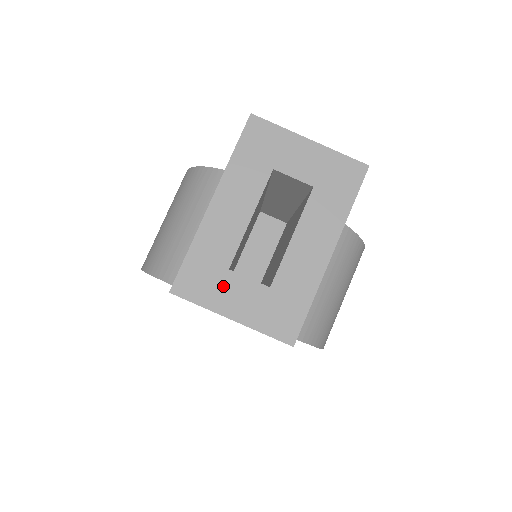
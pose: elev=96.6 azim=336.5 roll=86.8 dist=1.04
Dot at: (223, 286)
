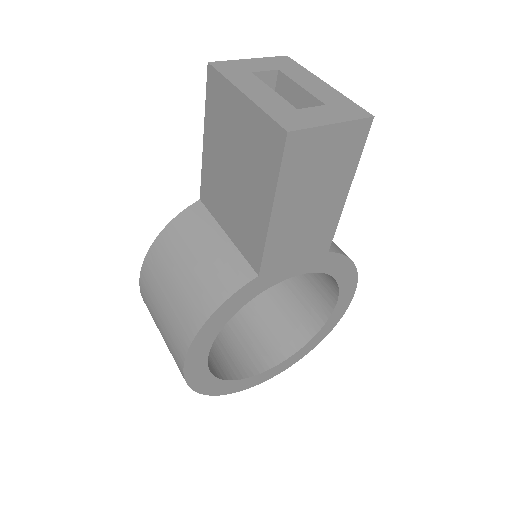
Dot at: (306, 116)
